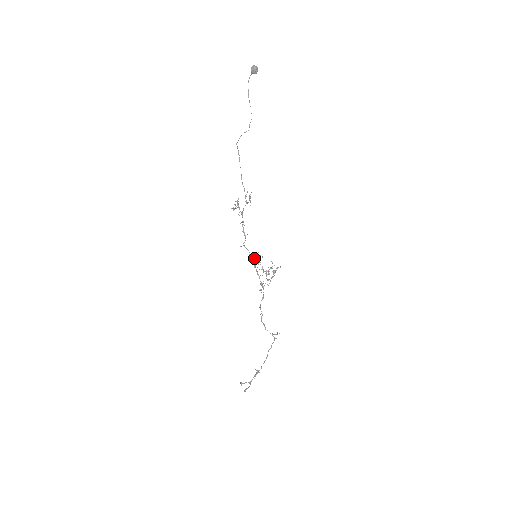
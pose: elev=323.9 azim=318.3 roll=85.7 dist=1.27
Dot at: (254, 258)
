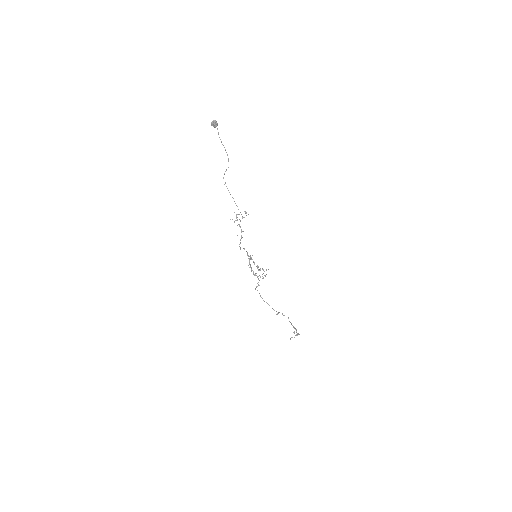
Dot at: (251, 258)
